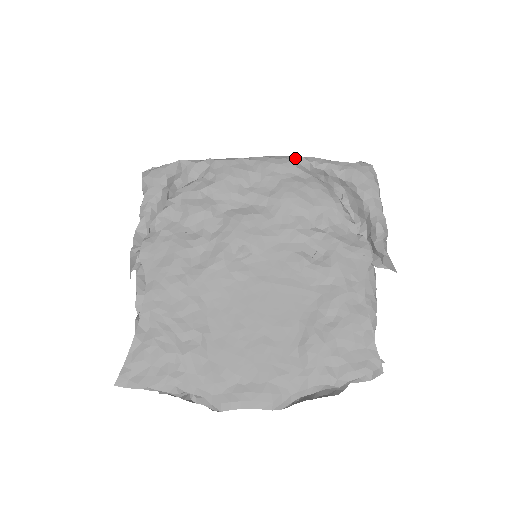
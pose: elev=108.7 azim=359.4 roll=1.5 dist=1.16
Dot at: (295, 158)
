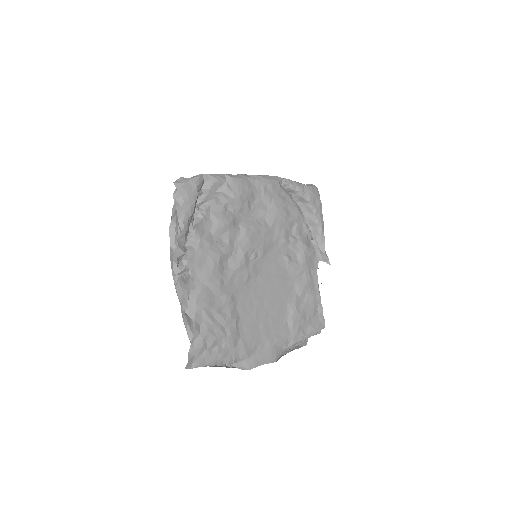
Dot at: (278, 179)
